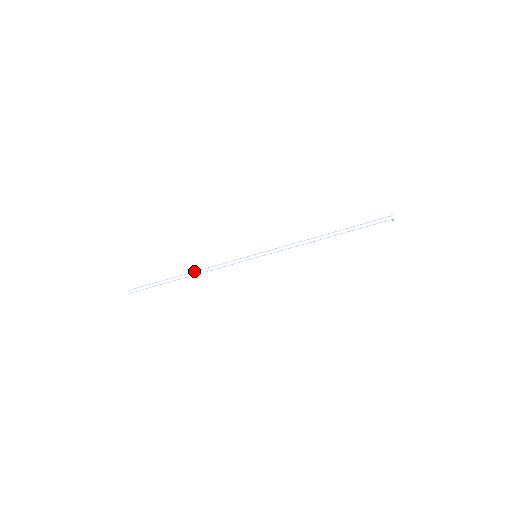
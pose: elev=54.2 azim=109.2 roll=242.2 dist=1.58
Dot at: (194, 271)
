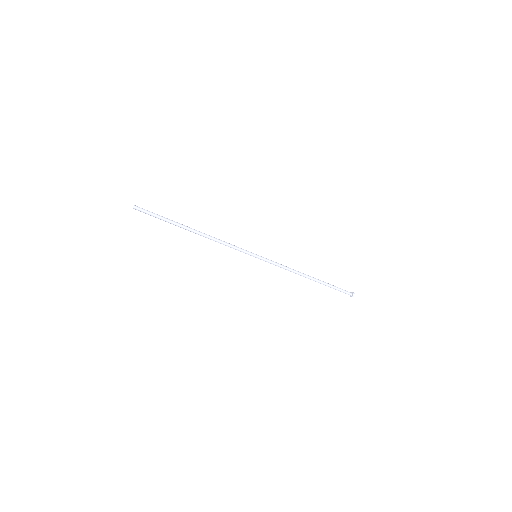
Dot at: occluded
